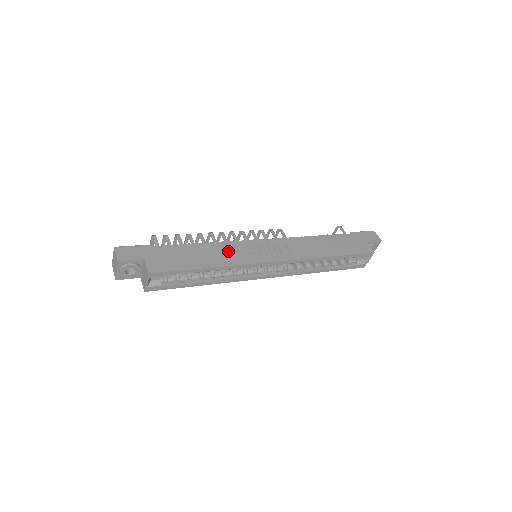
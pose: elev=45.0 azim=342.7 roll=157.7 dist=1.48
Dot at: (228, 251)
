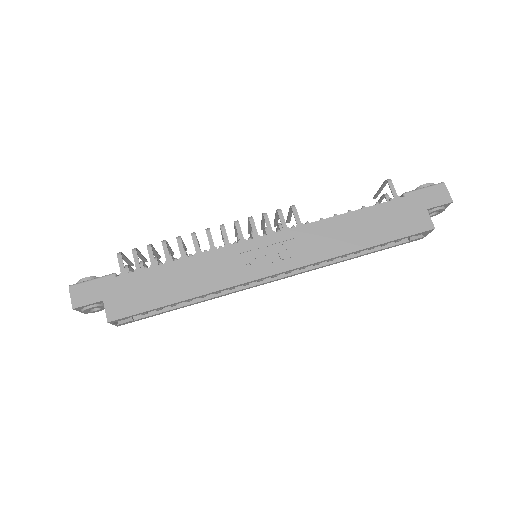
Dot at: (210, 267)
